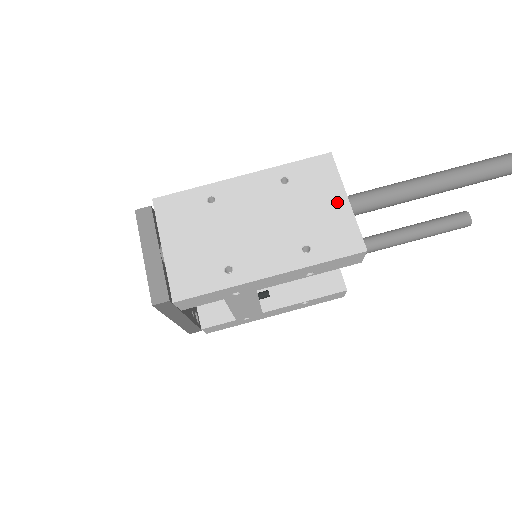
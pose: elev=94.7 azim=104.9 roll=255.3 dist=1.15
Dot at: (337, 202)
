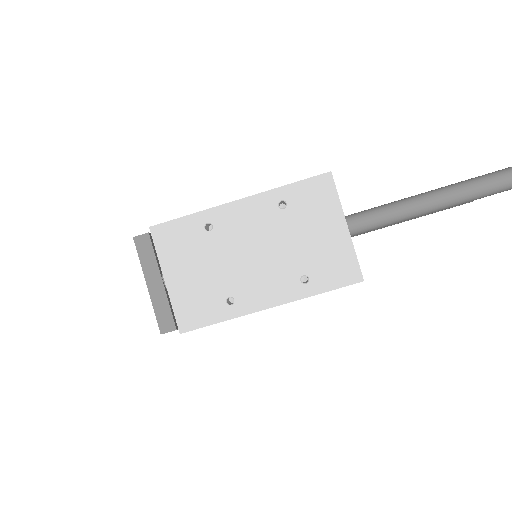
Dot at: (336, 229)
